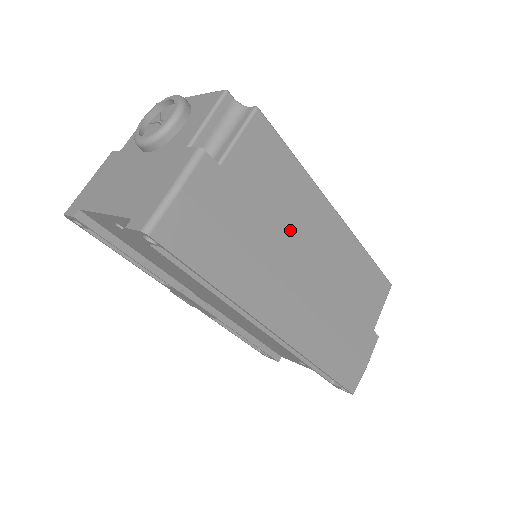
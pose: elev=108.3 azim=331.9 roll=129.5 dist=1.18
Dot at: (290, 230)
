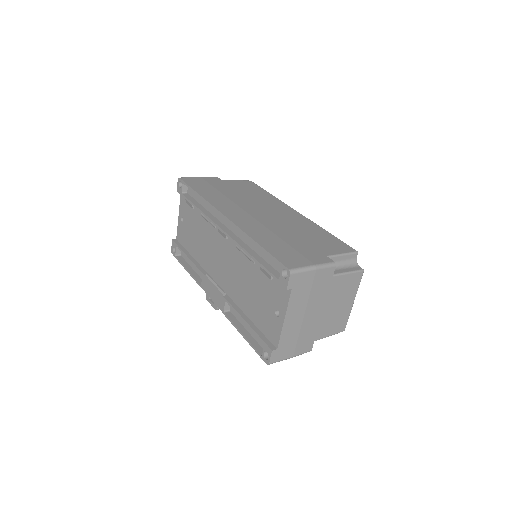
Dot at: (254, 200)
